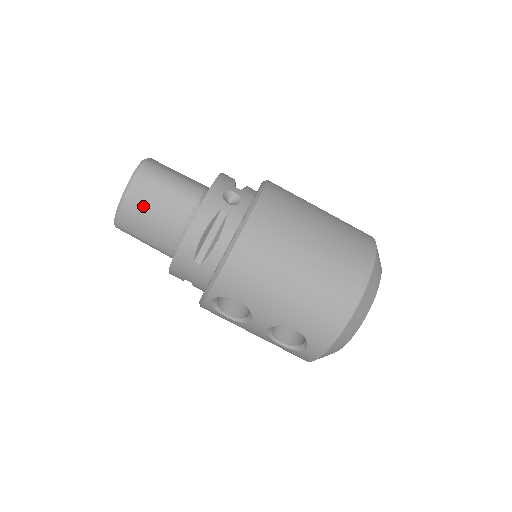
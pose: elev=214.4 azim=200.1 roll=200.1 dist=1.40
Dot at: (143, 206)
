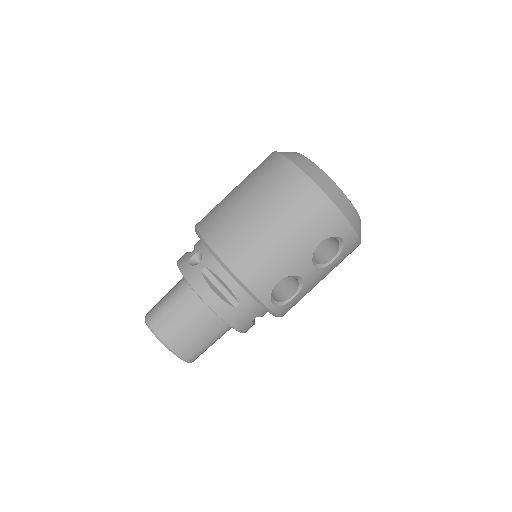
Dot at: (179, 333)
